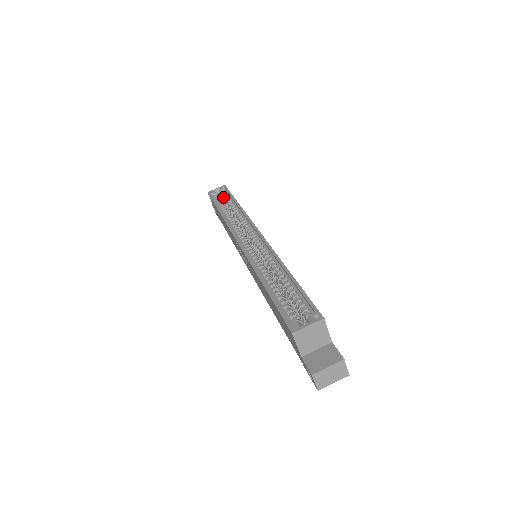
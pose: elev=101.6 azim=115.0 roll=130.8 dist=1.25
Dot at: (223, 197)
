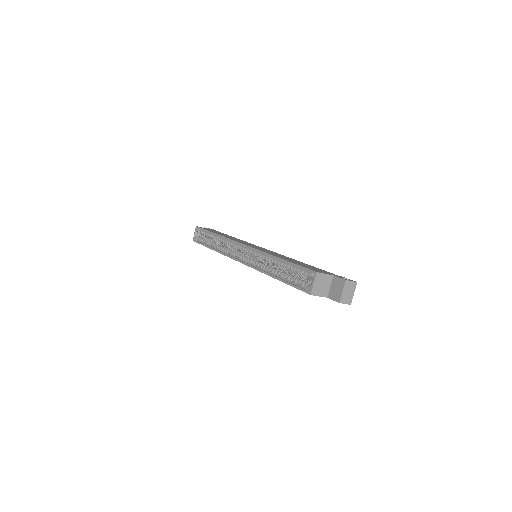
Dot at: (203, 235)
